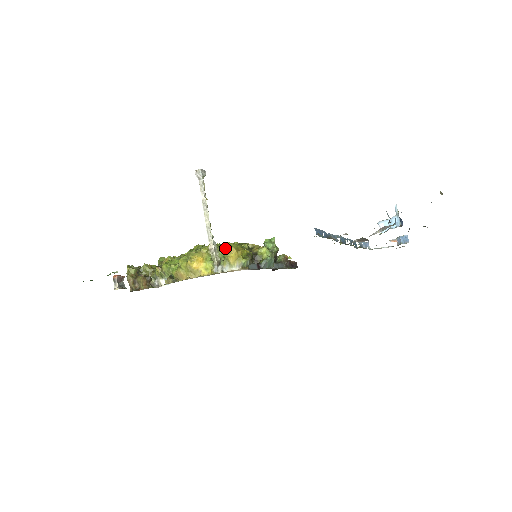
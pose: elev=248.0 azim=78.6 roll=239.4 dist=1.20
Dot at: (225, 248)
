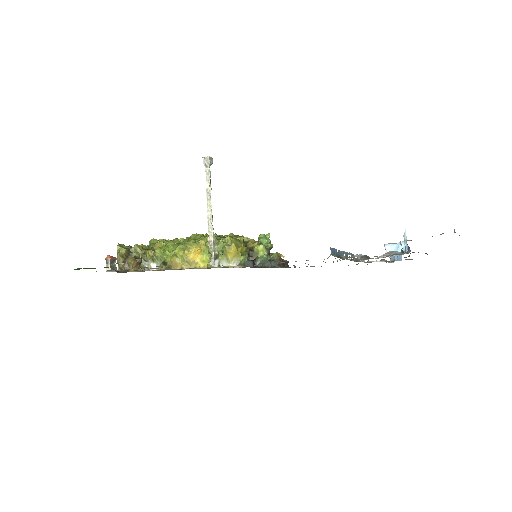
Dot at: (224, 242)
